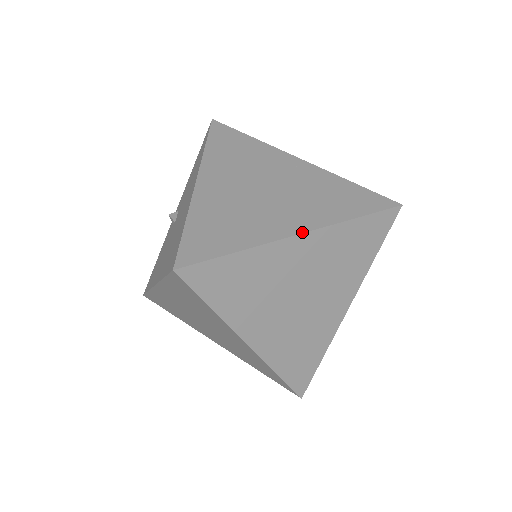
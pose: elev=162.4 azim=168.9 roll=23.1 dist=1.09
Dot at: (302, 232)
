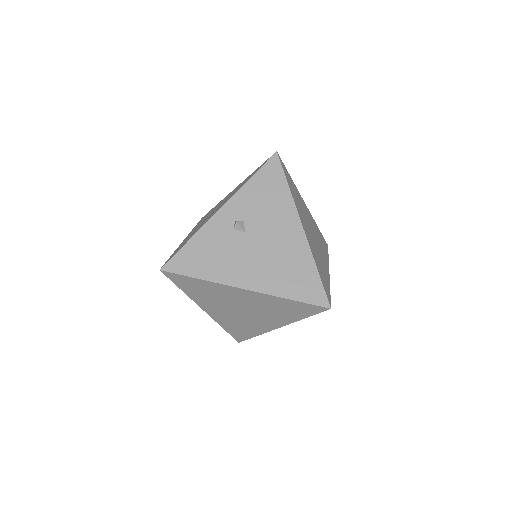
Dot at: occluded
